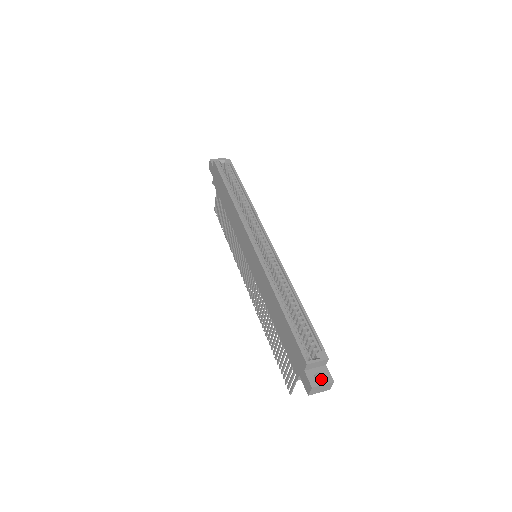
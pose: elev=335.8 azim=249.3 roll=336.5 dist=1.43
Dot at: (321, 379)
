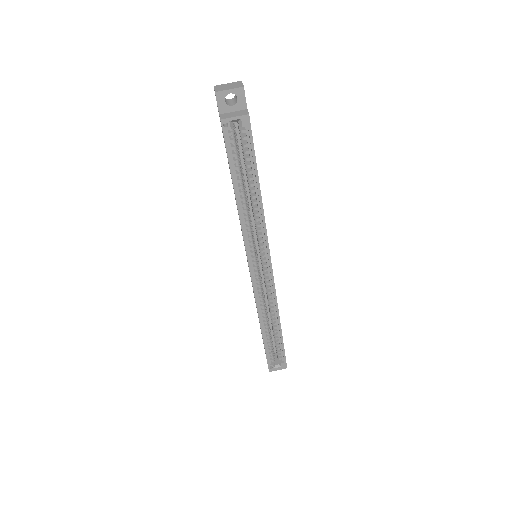
Dot at: occluded
